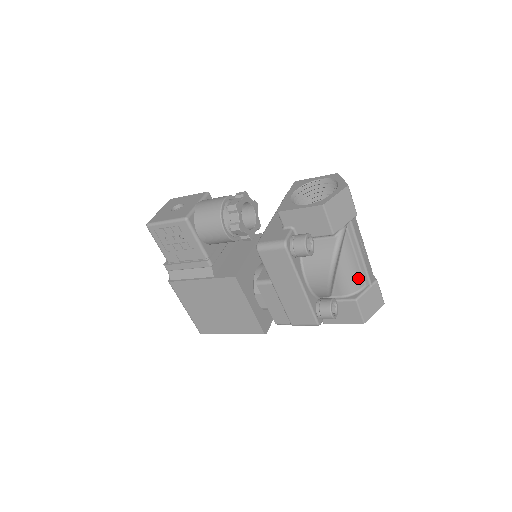
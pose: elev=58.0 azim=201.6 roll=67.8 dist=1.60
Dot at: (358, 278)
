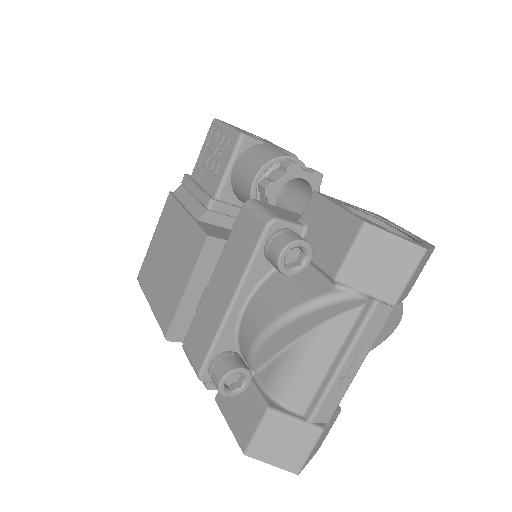
Dot at: (304, 390)
